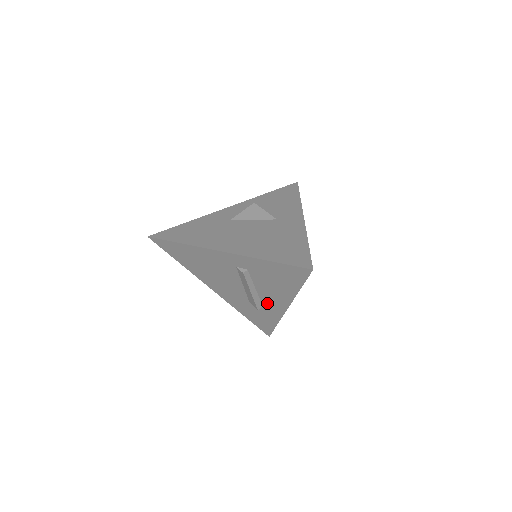
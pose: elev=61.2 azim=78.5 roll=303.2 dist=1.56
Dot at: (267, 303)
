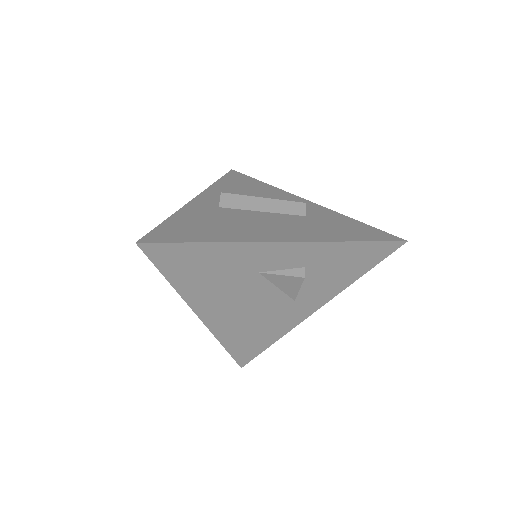
Dot at: occluded
